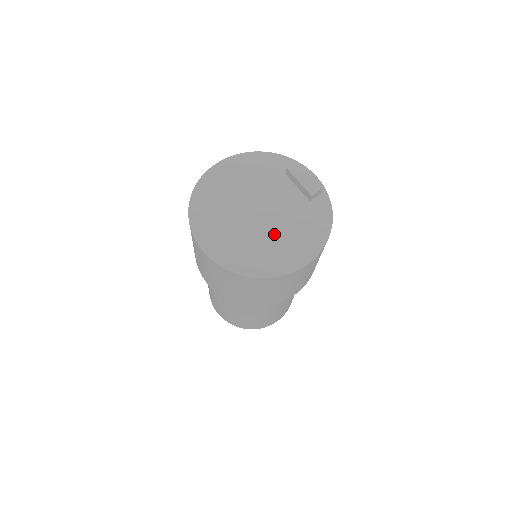
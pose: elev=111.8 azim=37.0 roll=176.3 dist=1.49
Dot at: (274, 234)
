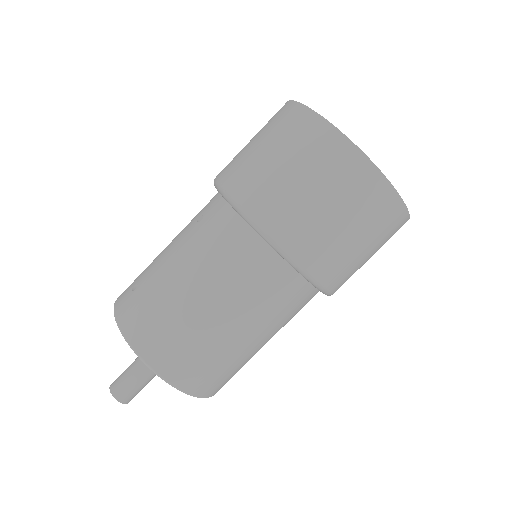
Dot at: occluded
